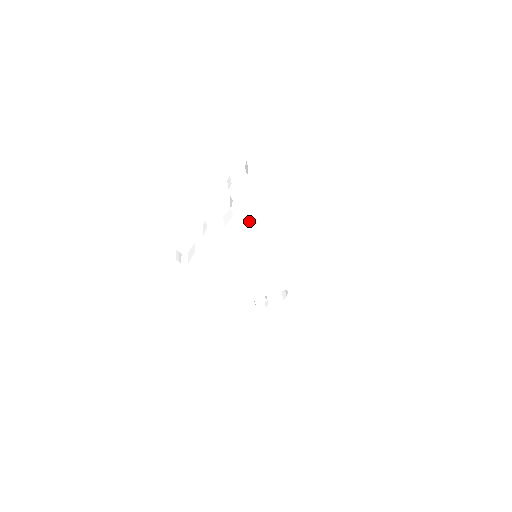
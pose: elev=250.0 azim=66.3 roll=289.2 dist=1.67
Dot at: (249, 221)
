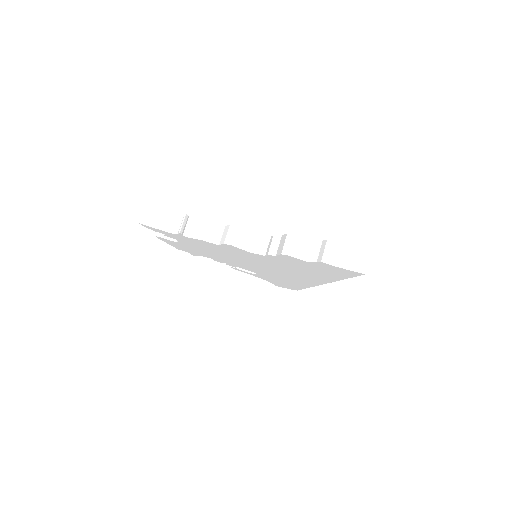
Dot at: (275, 262)
